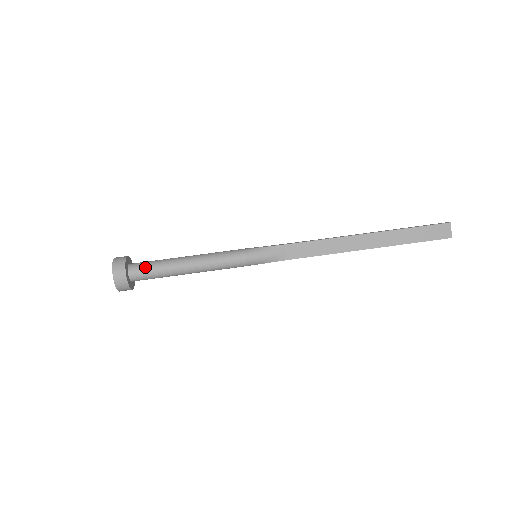
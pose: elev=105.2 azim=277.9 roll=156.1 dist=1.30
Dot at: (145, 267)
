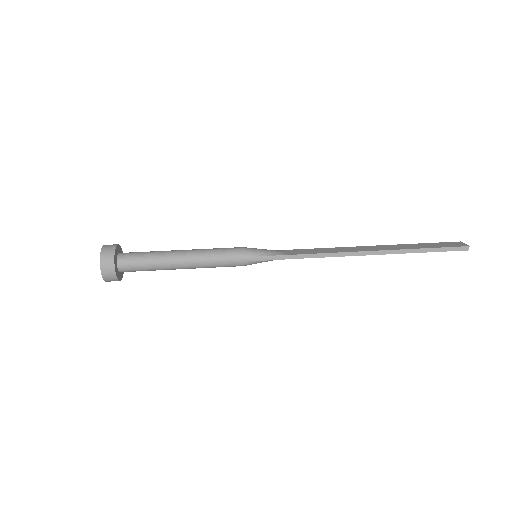
Dot at: (138, 252)
